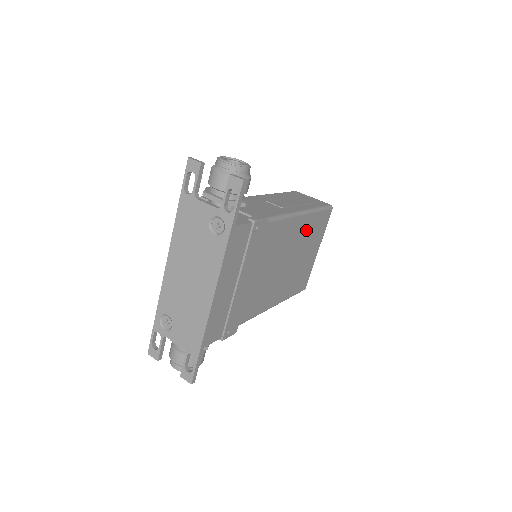
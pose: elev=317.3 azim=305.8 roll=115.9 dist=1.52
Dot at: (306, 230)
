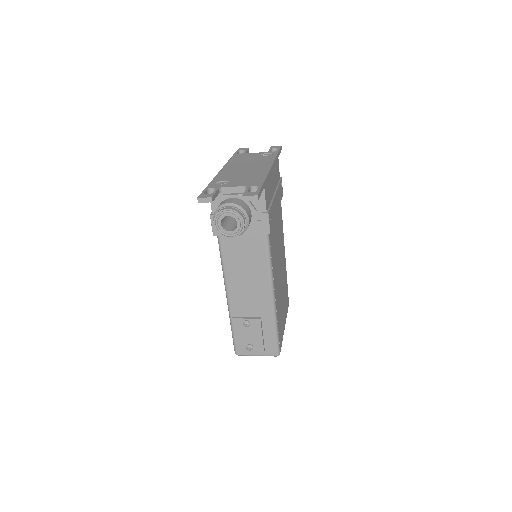
Dot at: (284, 274)
